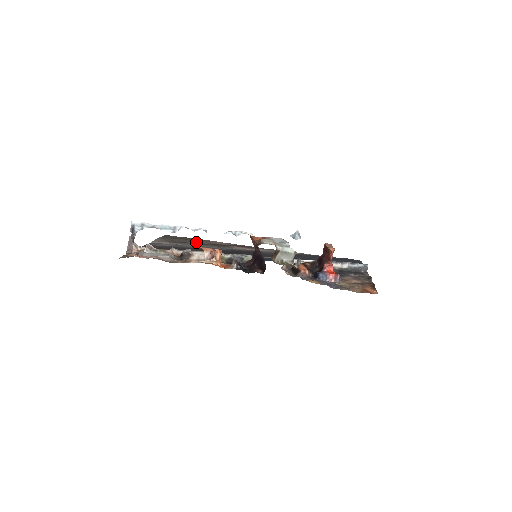
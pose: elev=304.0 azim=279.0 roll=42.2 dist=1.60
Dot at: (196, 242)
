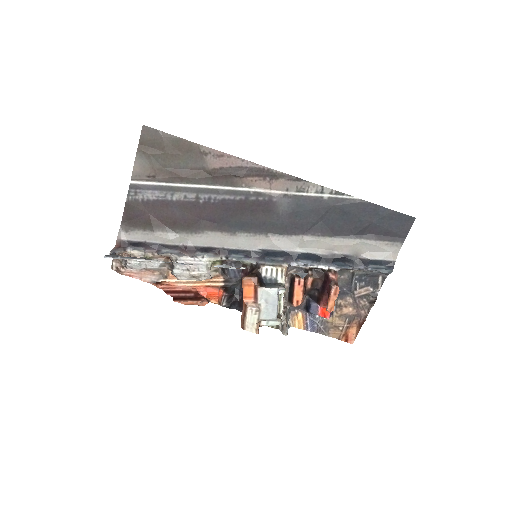
Dot at: (189, 165)
